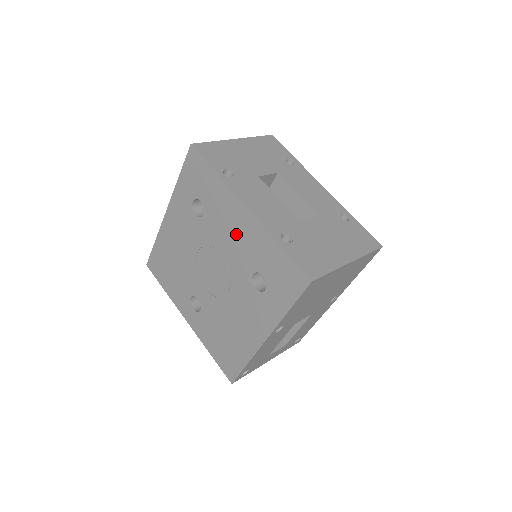
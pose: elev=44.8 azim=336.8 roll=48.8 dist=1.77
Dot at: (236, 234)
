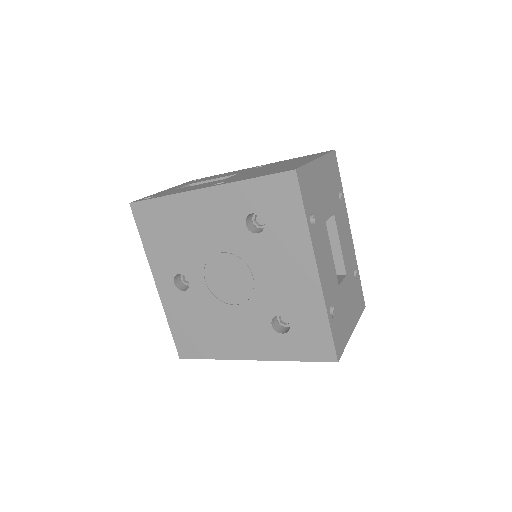
Dot at: (286, 278)
